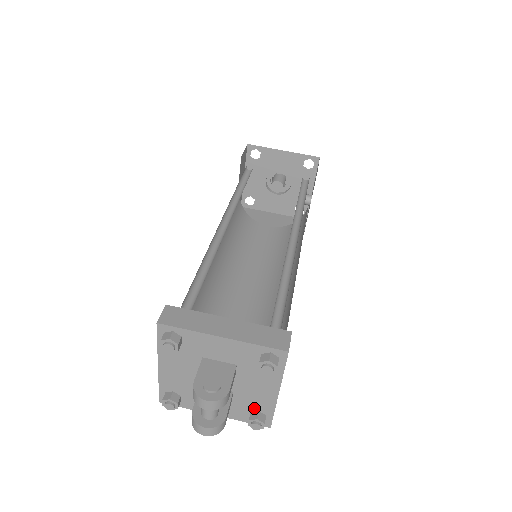
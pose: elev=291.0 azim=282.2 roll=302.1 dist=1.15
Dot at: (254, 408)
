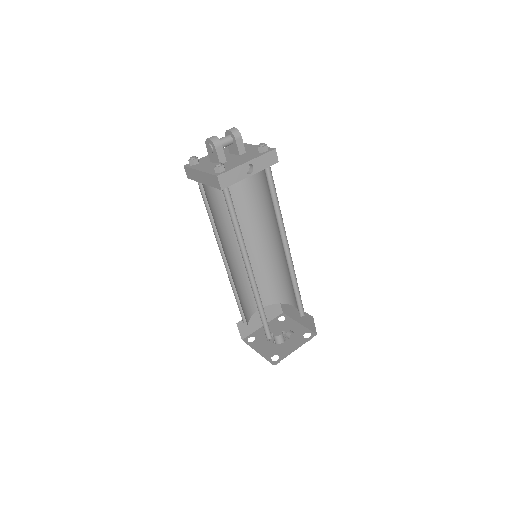
Dot at: (225, 168)
